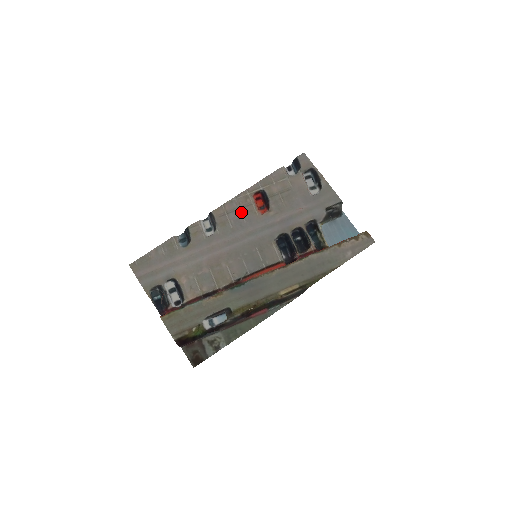
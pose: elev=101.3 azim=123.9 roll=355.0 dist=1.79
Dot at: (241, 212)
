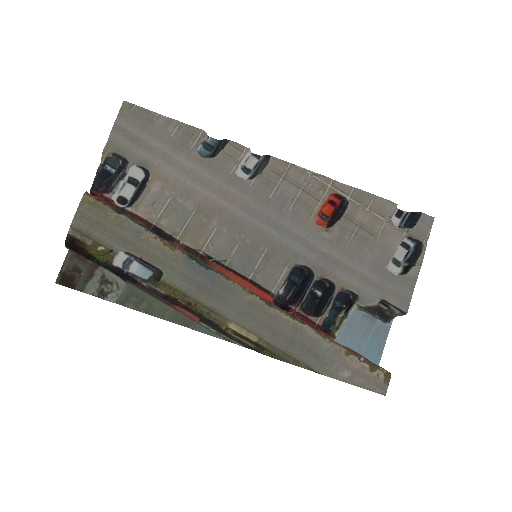
Dot at: (299, 194)
